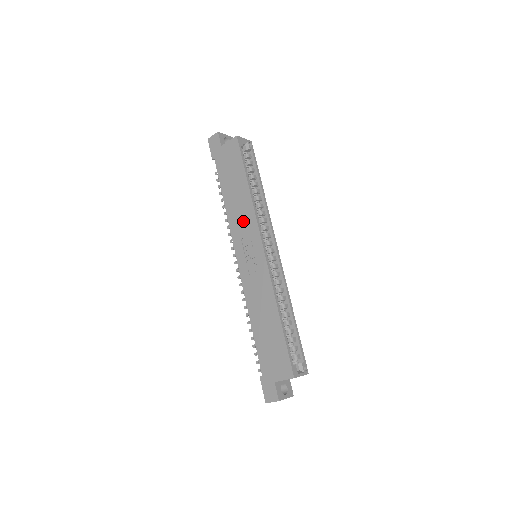
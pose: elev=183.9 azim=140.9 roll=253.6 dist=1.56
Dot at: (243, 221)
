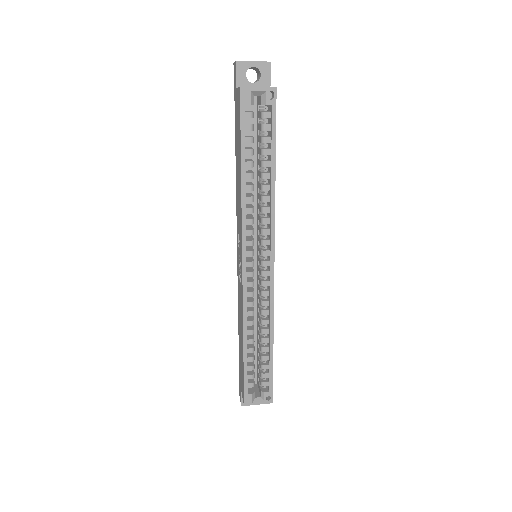
Dot at: (239, 215)
